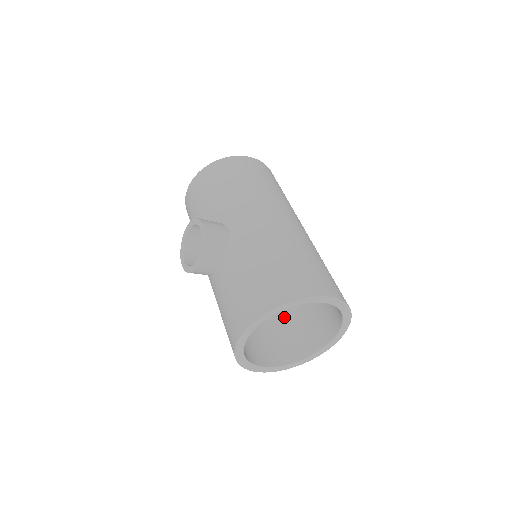
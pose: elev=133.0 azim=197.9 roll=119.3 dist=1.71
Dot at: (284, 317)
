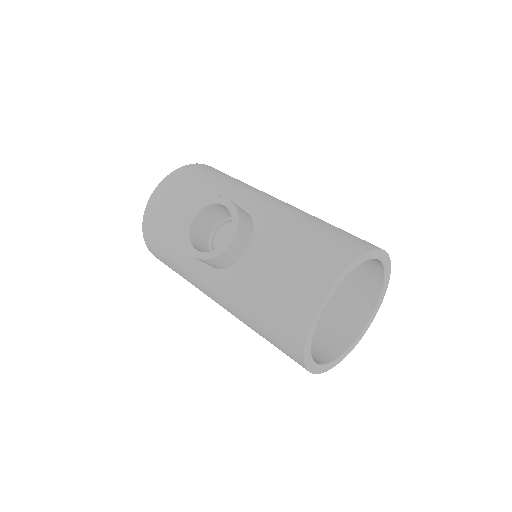
Dot at: occluded
